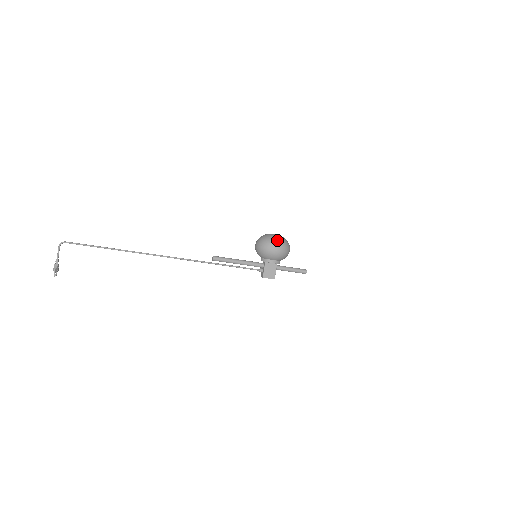
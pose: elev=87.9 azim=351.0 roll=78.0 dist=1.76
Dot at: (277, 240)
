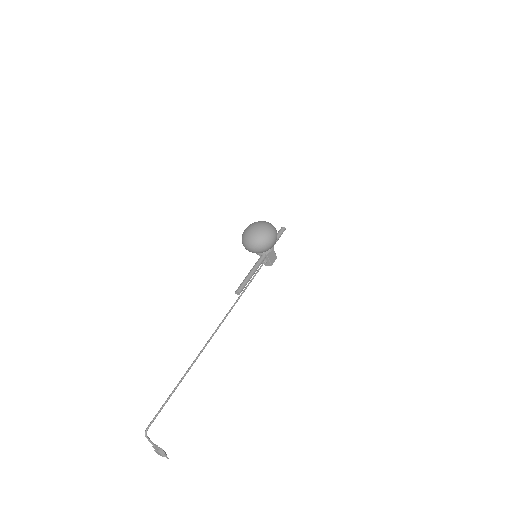
Dot at: (269, 230)
